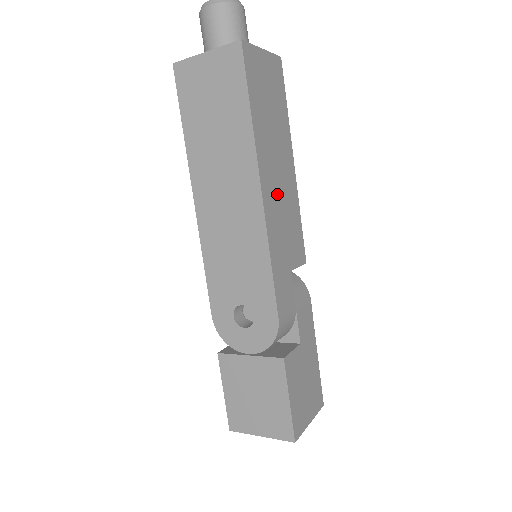
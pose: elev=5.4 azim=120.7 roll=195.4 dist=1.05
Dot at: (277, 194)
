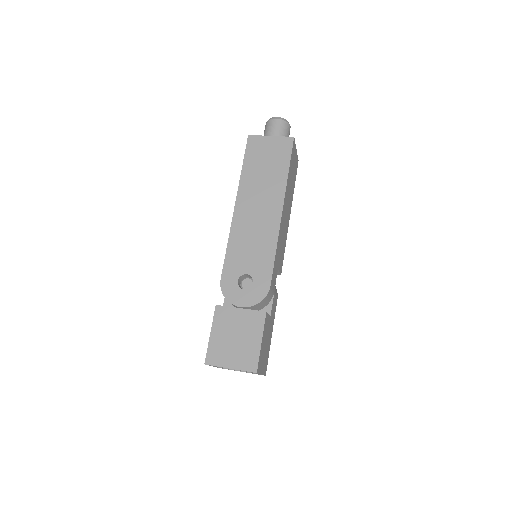
Dot at: (284, 221)
